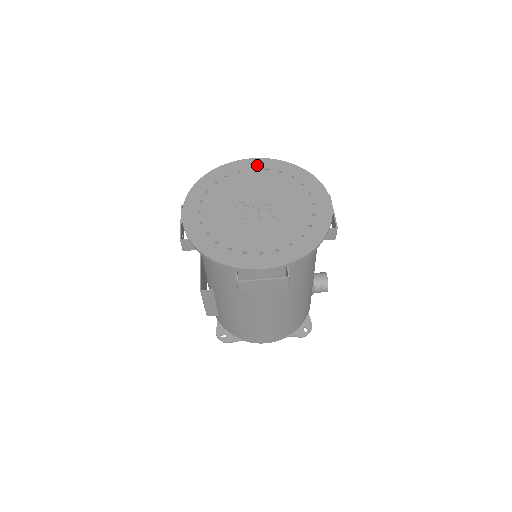
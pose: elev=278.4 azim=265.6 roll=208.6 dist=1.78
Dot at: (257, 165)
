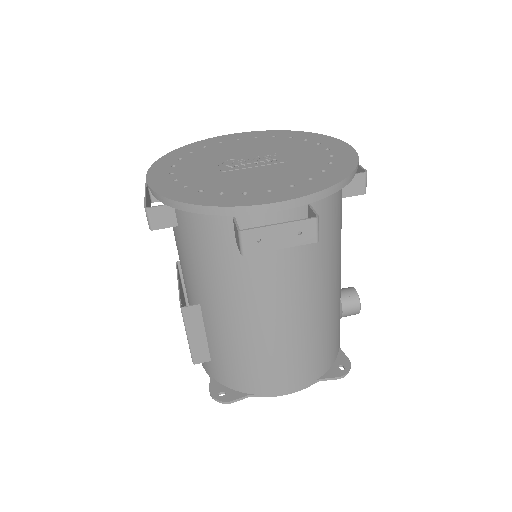
Dot at: (242, 136)
